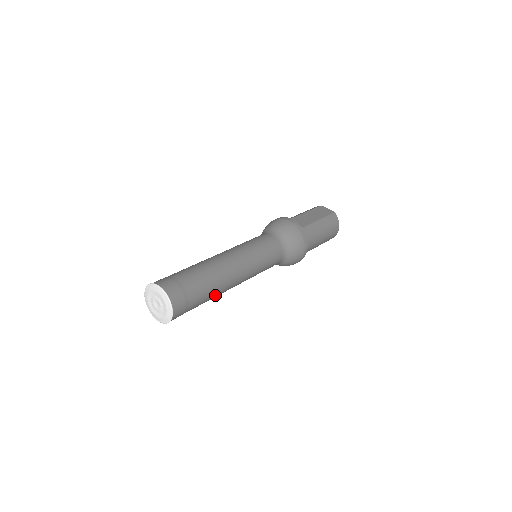
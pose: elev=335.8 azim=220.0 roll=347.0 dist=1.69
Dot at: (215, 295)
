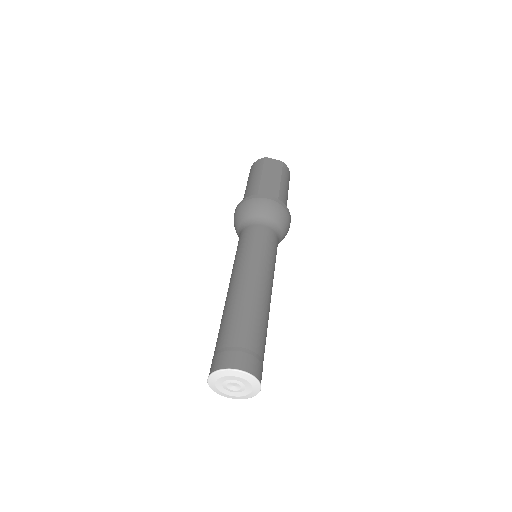
Dot at: occluded
